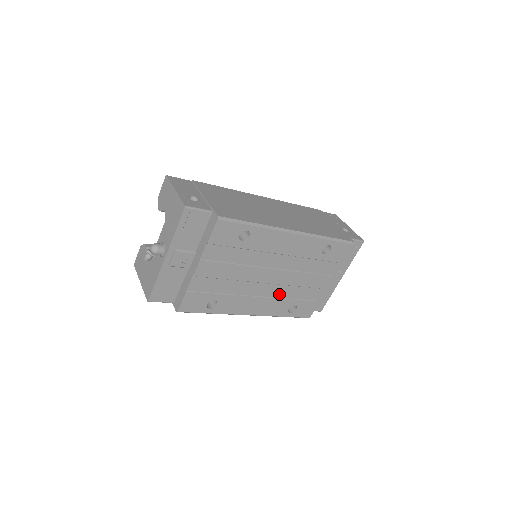
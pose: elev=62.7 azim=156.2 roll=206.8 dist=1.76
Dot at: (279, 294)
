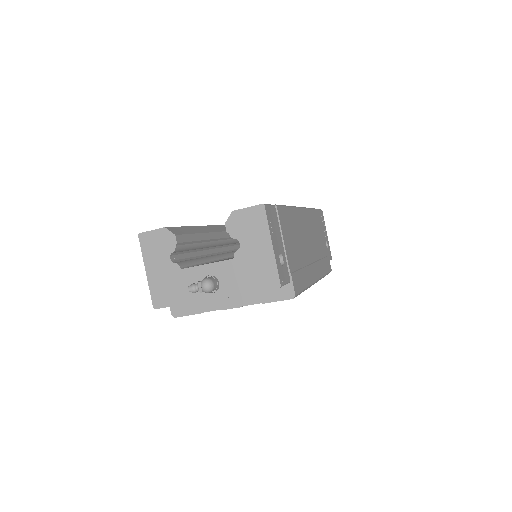
Dot at: occluded
